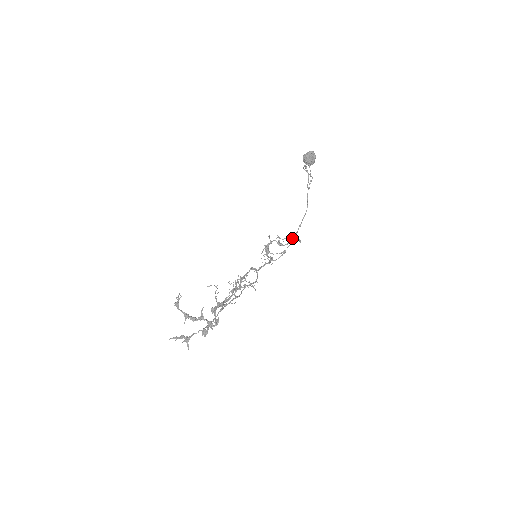
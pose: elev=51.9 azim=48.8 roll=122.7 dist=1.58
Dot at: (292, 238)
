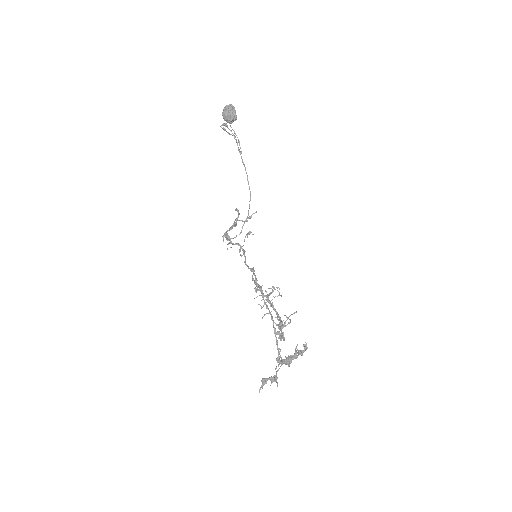
Dot at: occluded
